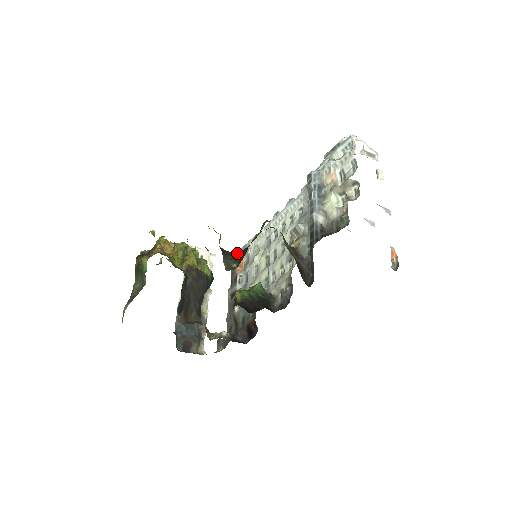
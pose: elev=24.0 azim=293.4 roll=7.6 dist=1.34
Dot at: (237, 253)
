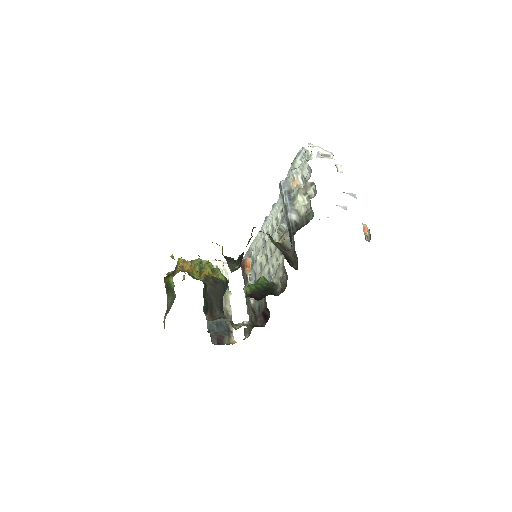
Dot at: (244, 257)
